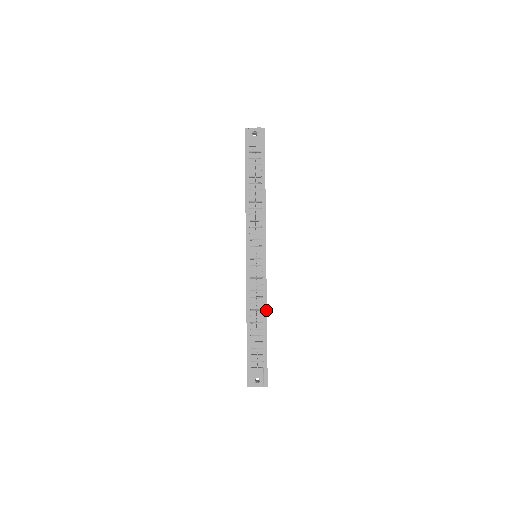
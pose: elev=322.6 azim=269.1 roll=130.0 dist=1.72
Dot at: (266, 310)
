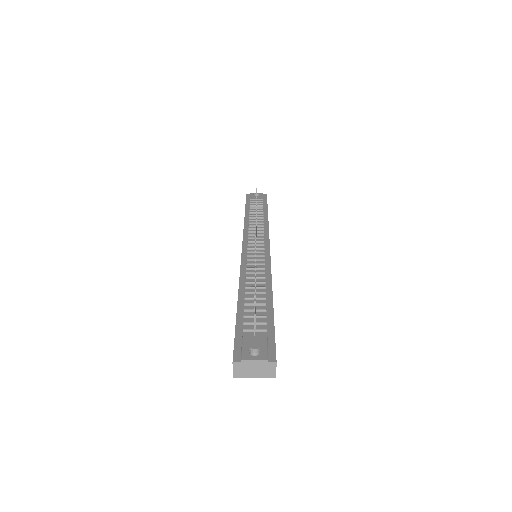
Dot at: (271, 283)
